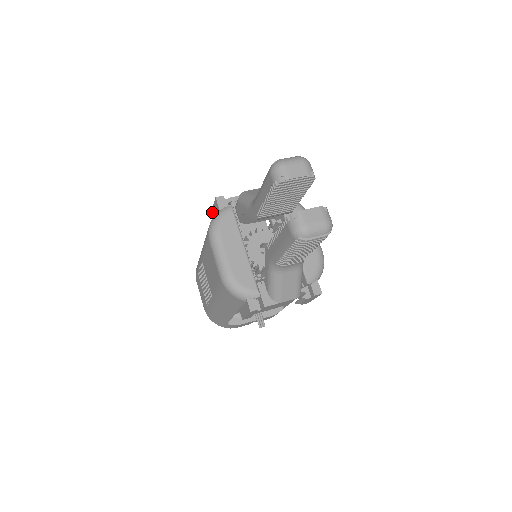
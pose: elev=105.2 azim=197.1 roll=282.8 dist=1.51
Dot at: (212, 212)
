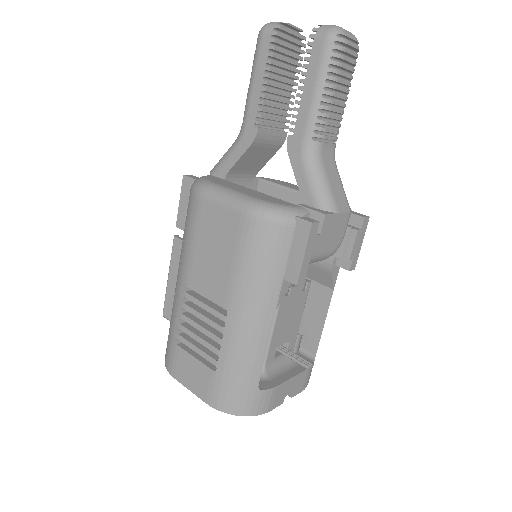
Dot at: (179, 215)
